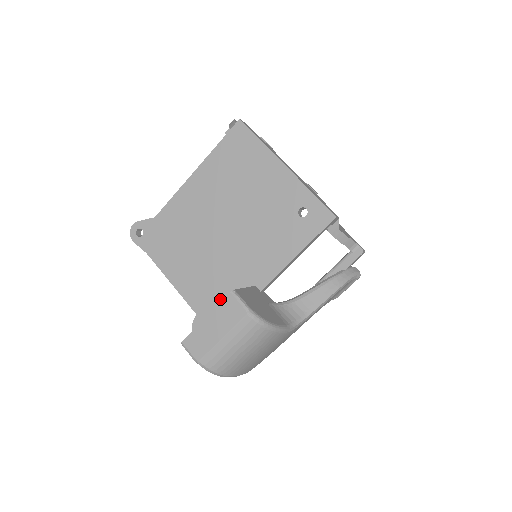
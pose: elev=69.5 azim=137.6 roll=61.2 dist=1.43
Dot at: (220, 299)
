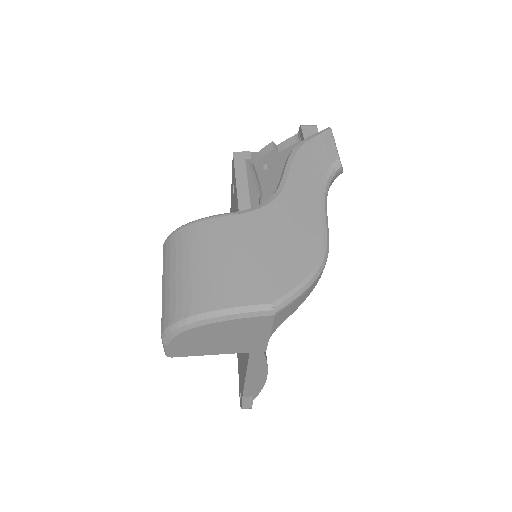
Dot at: occluded
